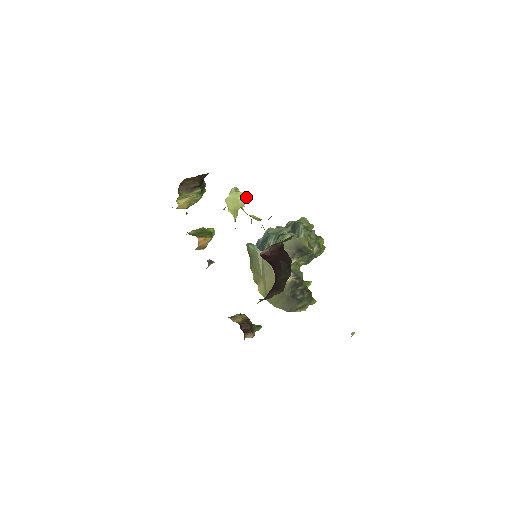
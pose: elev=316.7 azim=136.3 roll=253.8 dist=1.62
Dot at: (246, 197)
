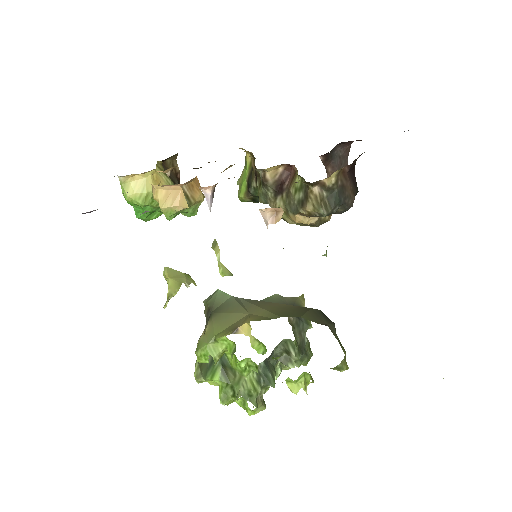
Dot at: occluded
